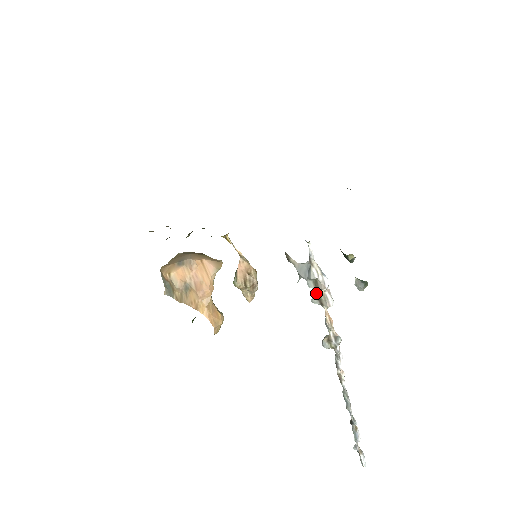
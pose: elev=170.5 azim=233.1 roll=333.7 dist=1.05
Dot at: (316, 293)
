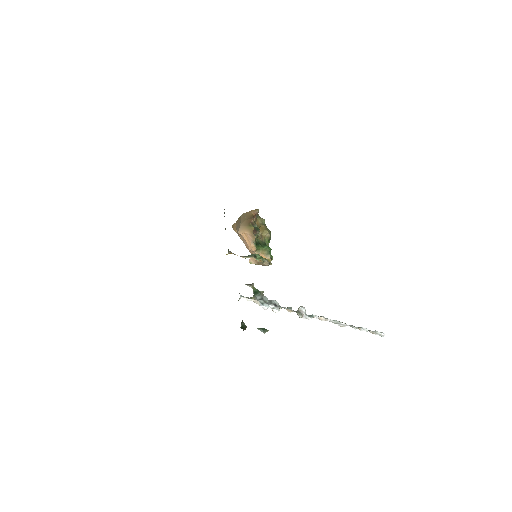
Dot at: (269, 304)
